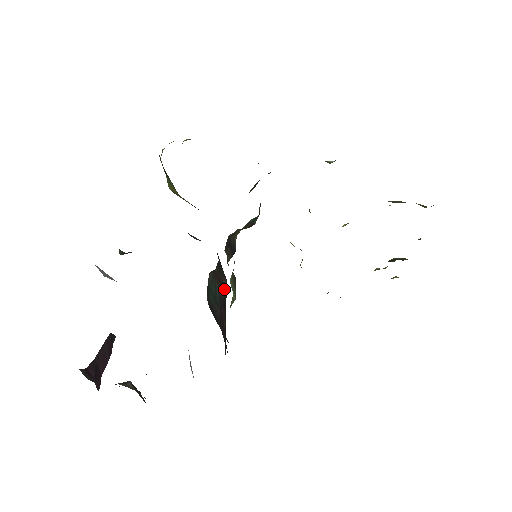
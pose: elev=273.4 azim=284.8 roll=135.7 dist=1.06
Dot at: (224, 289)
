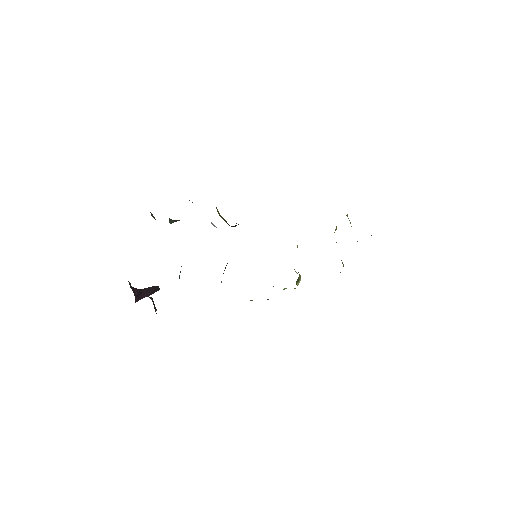
Dot at: occluded
